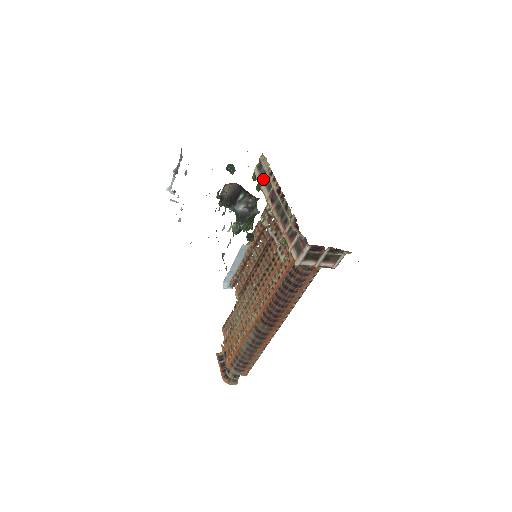
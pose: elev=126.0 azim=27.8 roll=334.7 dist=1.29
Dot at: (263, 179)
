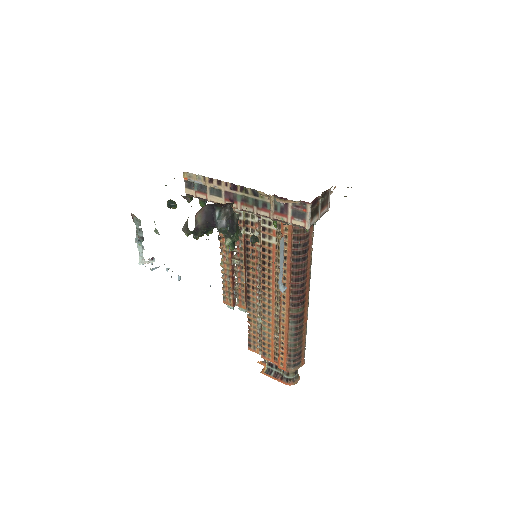
Dot at: (204, 192)
